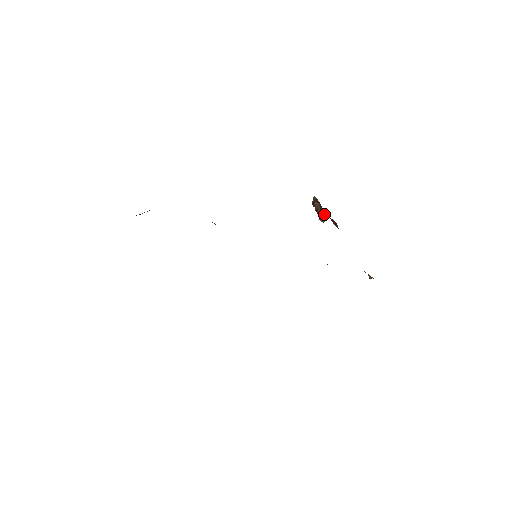
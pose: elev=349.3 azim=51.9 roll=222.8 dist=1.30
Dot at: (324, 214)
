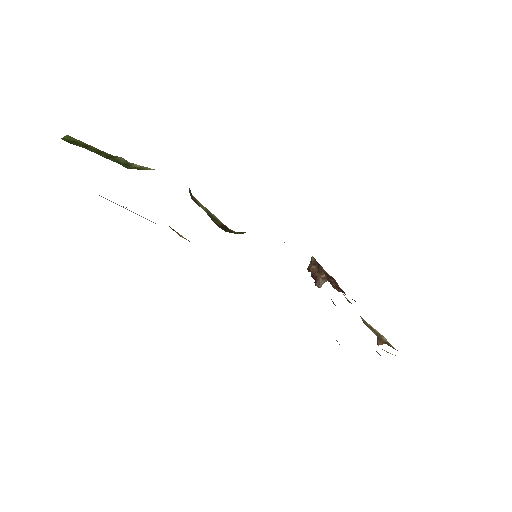
Dot at: (323, 276)
